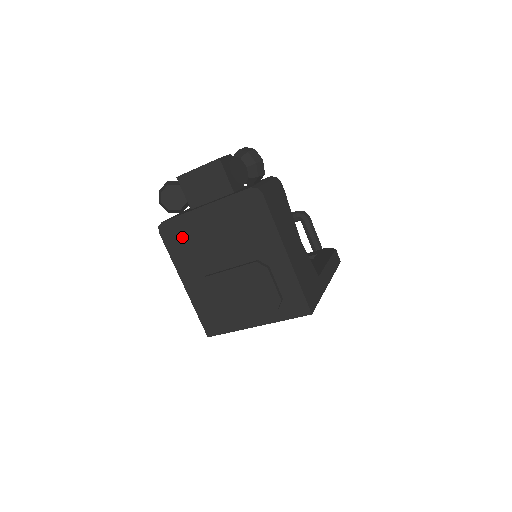
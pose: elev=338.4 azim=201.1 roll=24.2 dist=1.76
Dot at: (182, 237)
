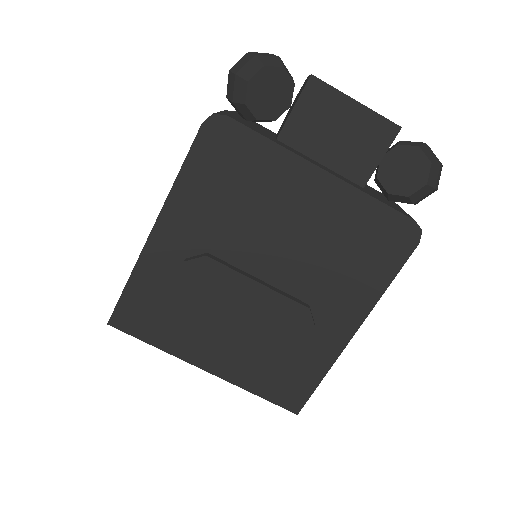
Dot at: (235, 170)
